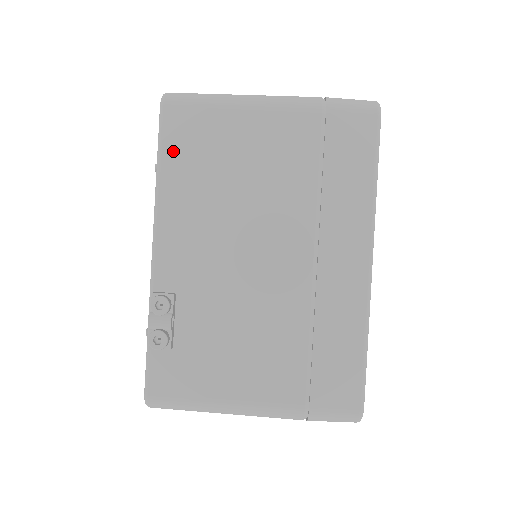
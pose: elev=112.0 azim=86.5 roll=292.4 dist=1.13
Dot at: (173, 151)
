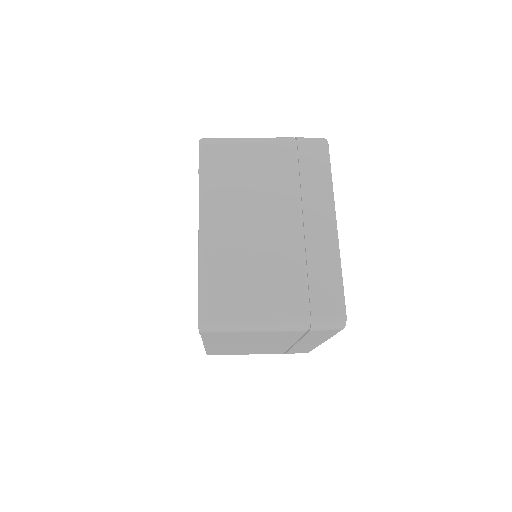
Dot at: occluded
